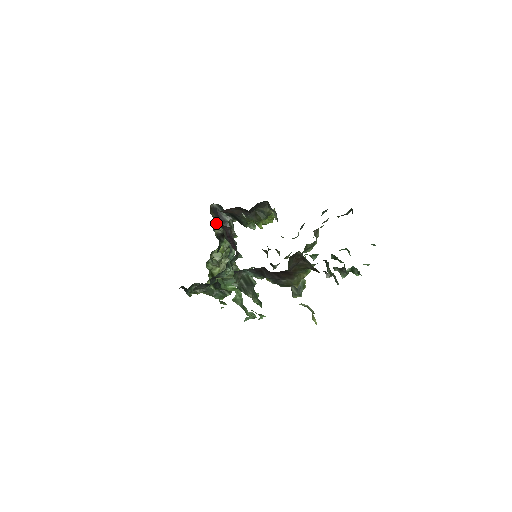
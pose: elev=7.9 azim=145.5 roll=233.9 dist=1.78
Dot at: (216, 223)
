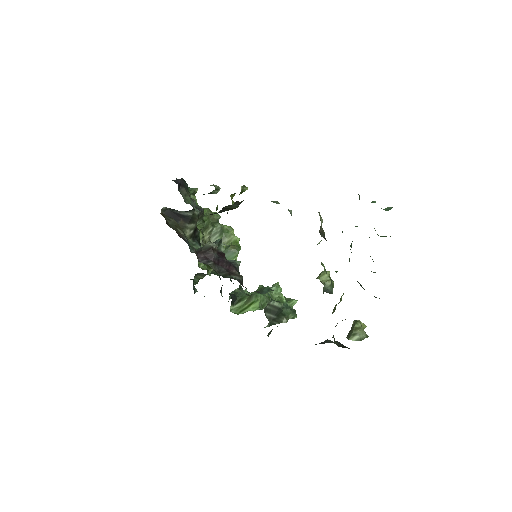
Dot at: (181, 227)
